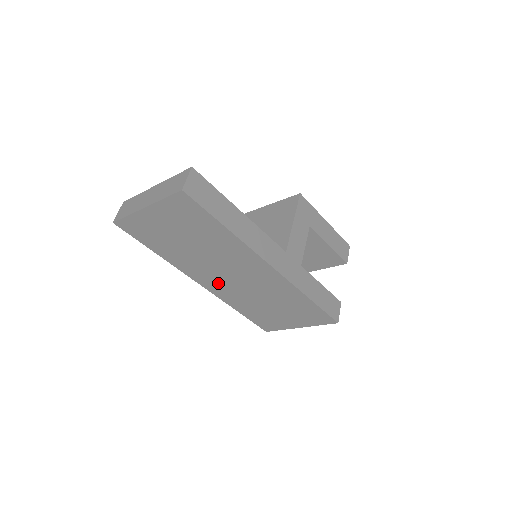
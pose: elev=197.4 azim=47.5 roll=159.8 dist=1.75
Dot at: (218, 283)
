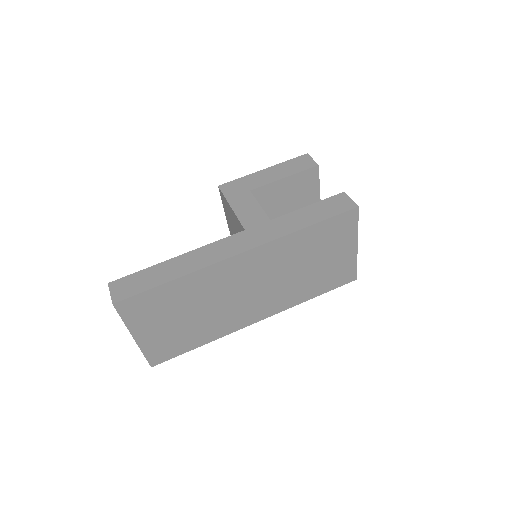
Dot at: (259, 306)
